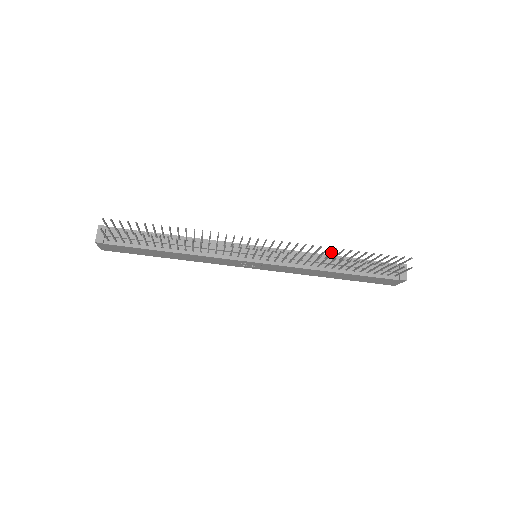
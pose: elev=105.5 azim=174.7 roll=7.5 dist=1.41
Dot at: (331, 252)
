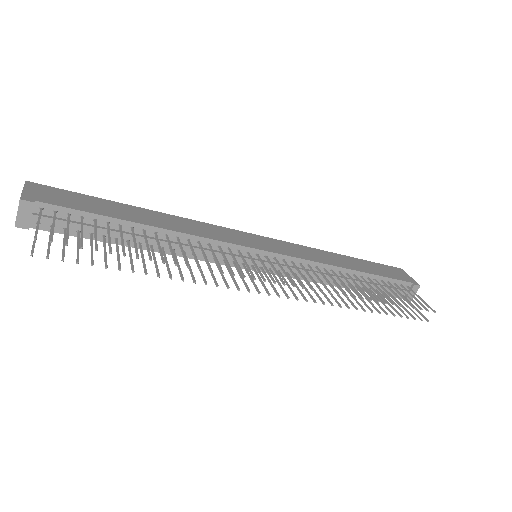
Dot at: (352, 287)
